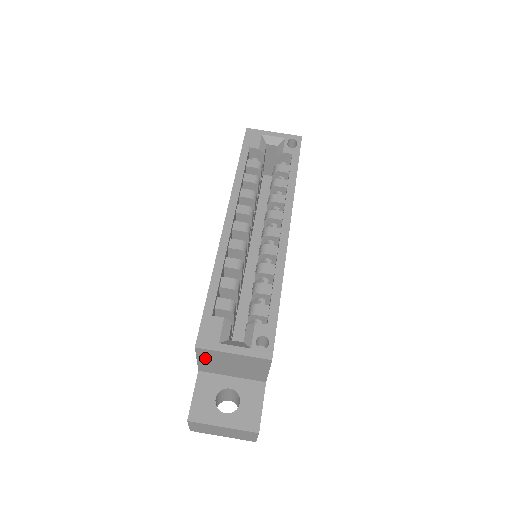
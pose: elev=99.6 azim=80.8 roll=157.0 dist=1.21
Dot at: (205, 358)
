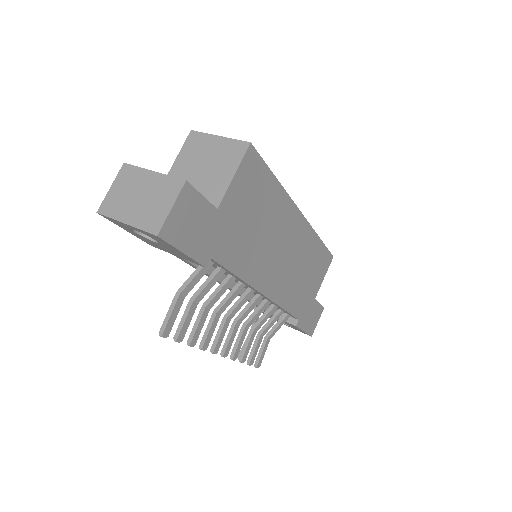
Dot at: (186, 154)
